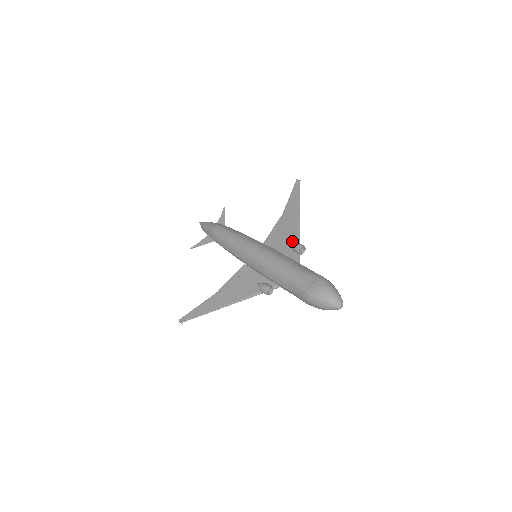
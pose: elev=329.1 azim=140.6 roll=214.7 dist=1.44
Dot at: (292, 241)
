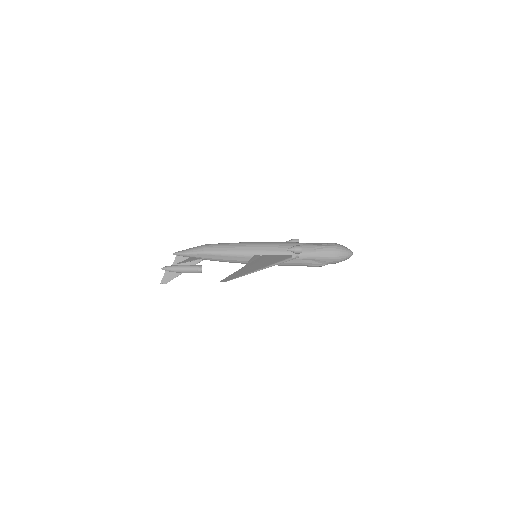
Dot at: occluded
